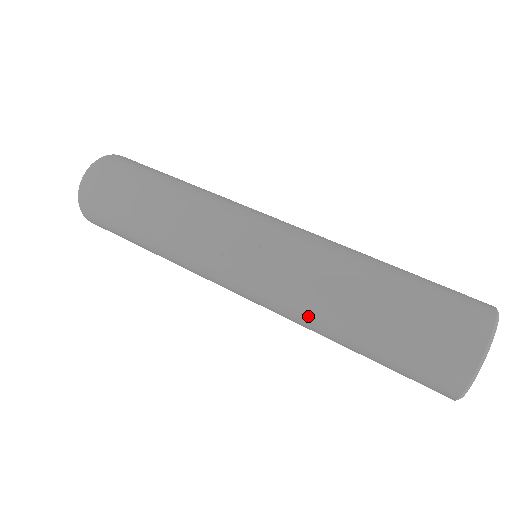
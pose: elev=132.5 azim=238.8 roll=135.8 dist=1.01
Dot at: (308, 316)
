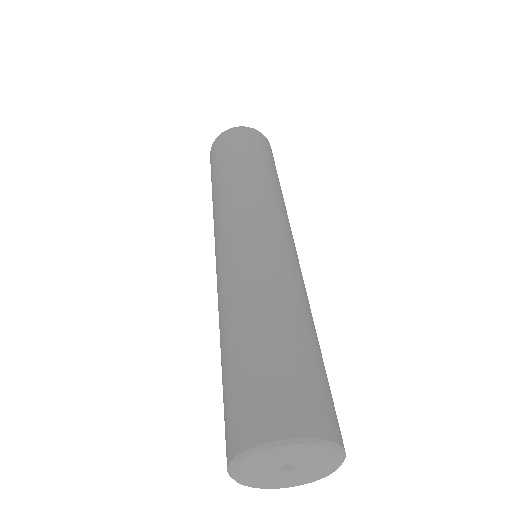
Dot at: (220, 309)
